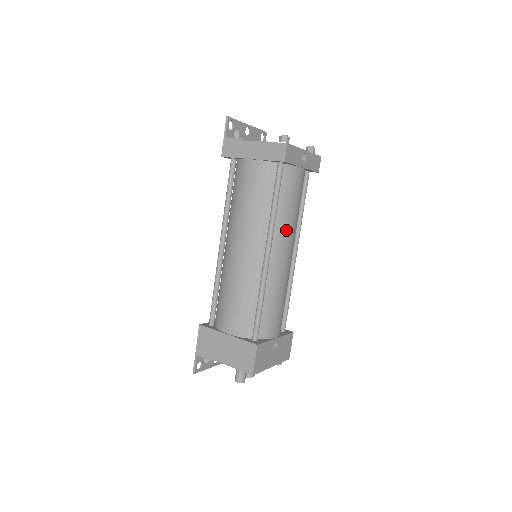
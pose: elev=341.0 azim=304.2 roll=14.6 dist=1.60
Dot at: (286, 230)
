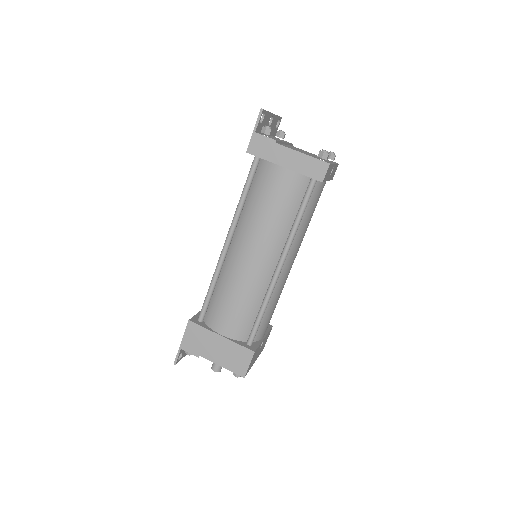
Dot at: (299, 242)
